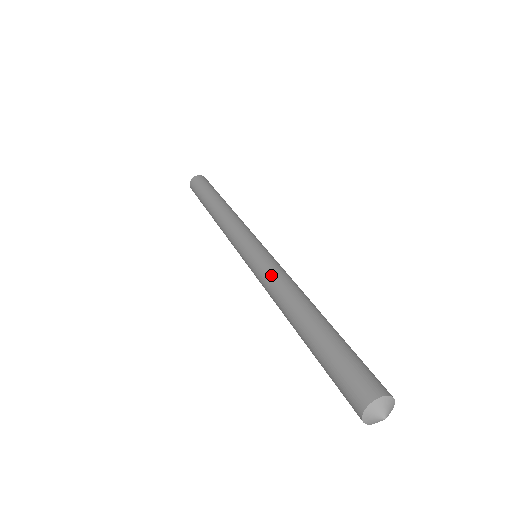
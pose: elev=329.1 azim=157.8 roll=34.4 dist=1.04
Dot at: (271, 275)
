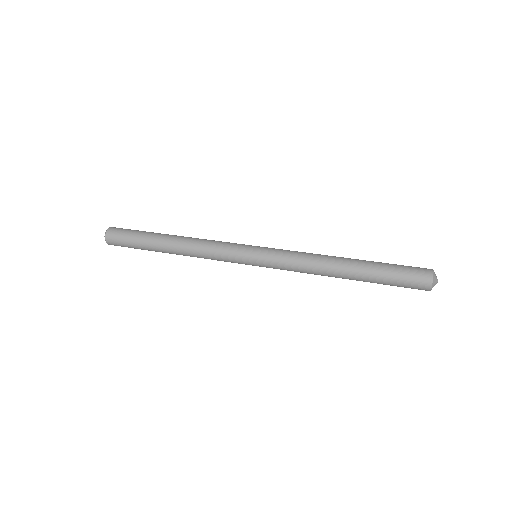
Dot at: (295, 262)
